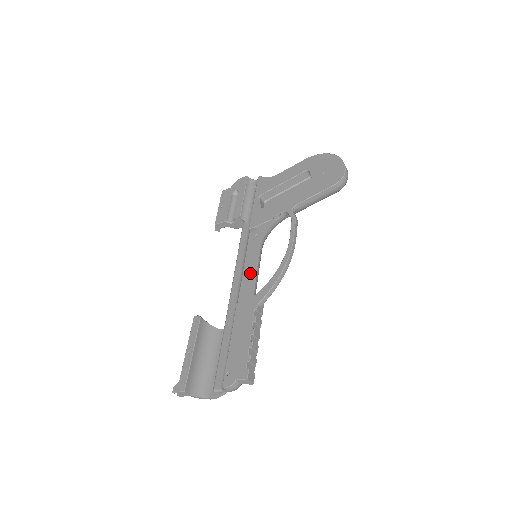
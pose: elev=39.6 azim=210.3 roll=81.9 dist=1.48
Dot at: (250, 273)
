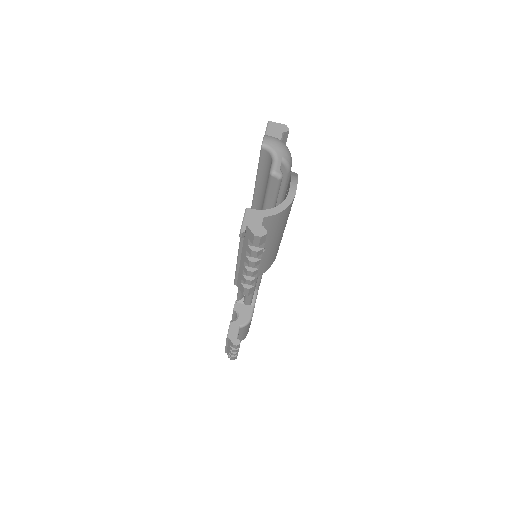
Dot at: occluded
